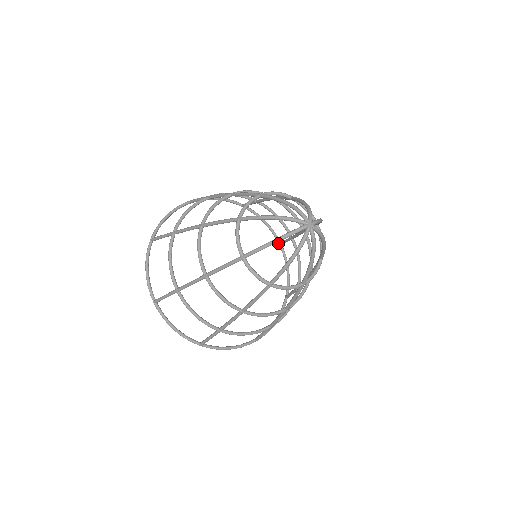
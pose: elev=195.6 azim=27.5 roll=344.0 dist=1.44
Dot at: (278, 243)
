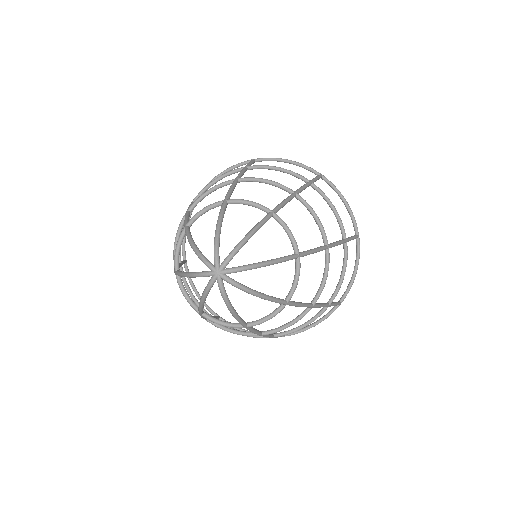
Dot at: occluded
